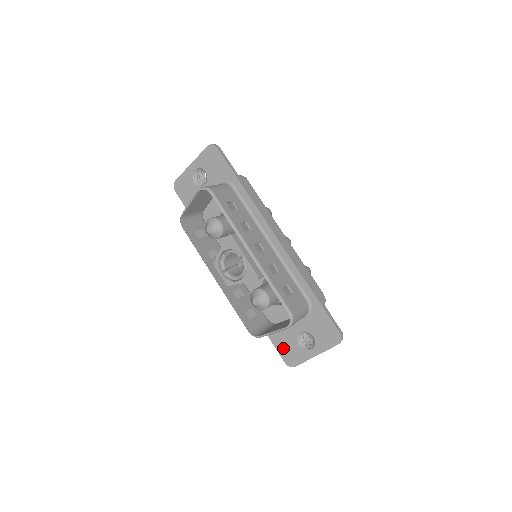
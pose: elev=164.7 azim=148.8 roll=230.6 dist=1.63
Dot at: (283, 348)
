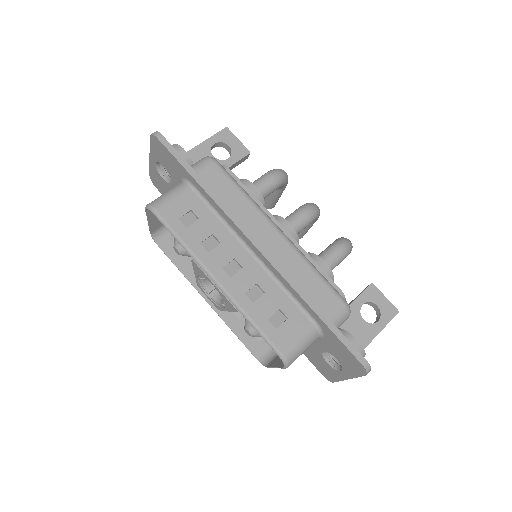
Dot at: (315, 361)
